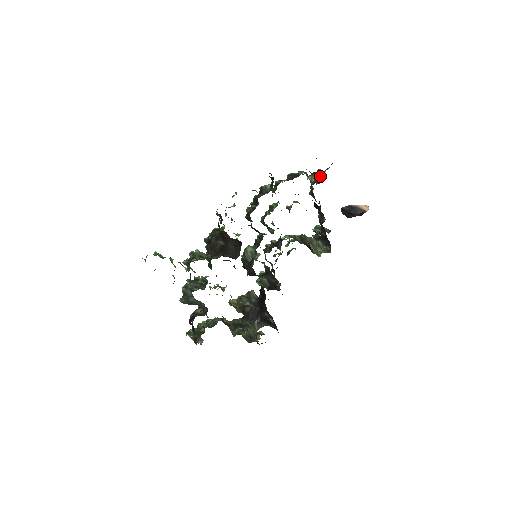
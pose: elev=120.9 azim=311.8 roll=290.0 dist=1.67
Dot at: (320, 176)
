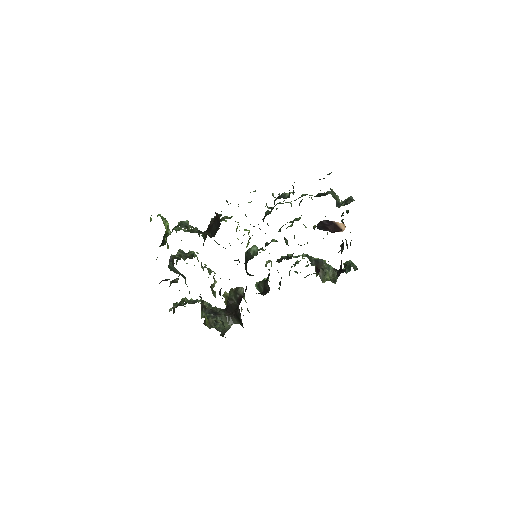
Dot at: (348, 202)
